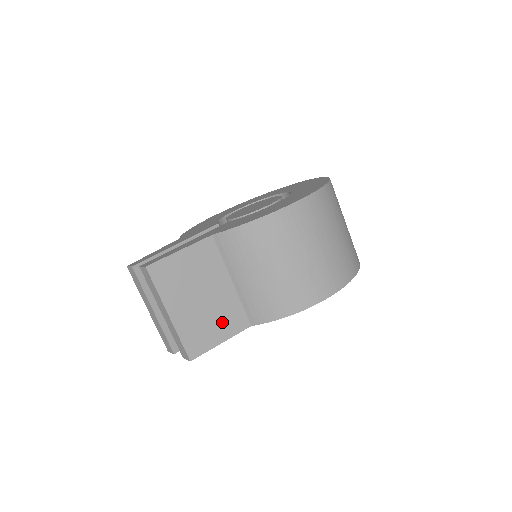
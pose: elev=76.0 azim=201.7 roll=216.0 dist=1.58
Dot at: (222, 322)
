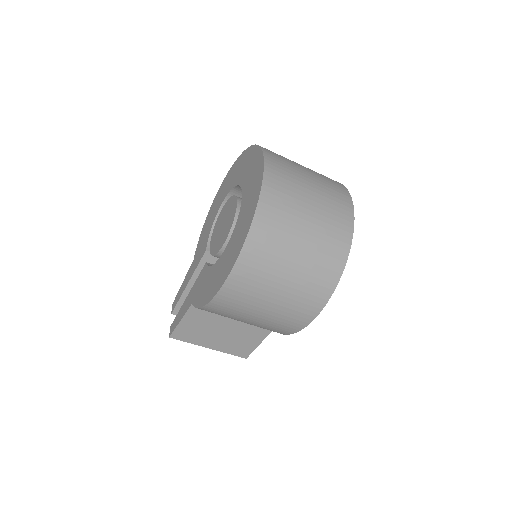
Dot at: (249, 336)
